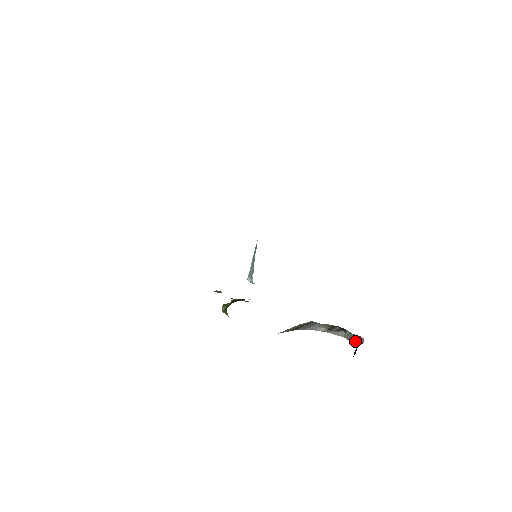
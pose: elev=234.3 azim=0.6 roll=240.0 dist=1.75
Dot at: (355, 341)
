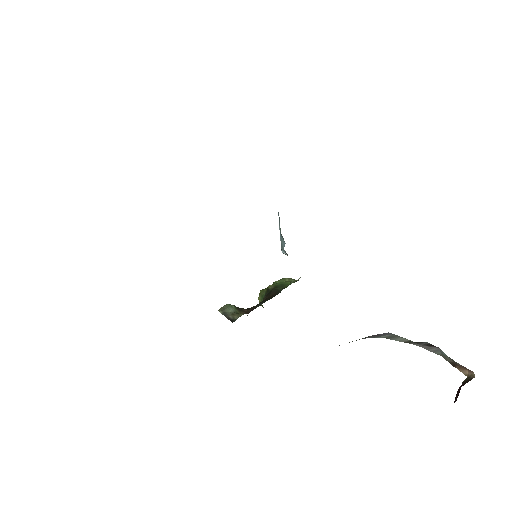
Dot at: (460, 368)
